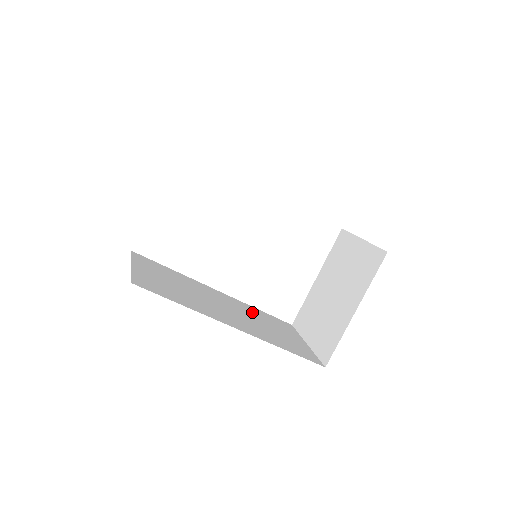
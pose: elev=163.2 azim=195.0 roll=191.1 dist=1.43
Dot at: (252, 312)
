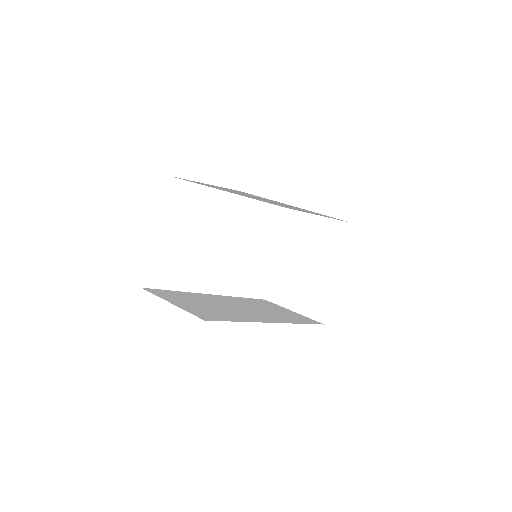
Dot at: (247, 302)
